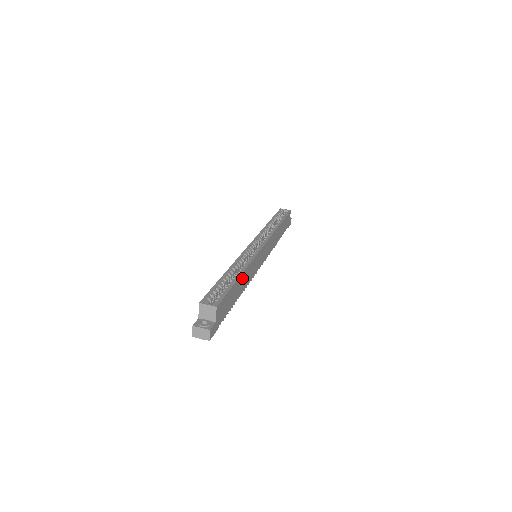
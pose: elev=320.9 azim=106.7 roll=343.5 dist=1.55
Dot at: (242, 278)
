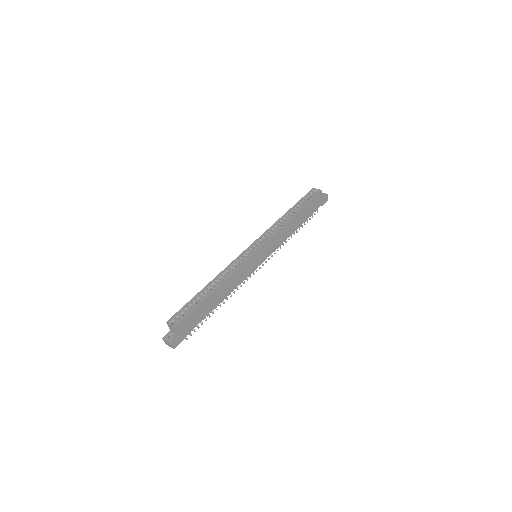
Dot at: (219, 290)
